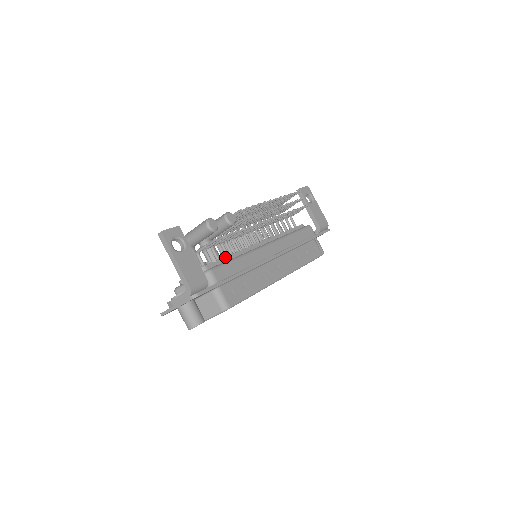
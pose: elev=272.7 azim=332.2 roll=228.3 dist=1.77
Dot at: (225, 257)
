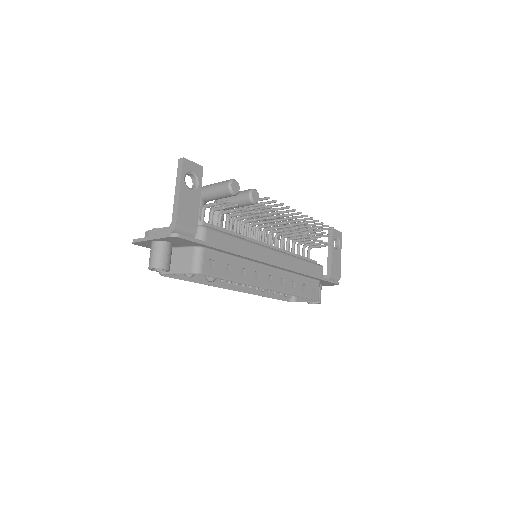
Dot at: occluded
